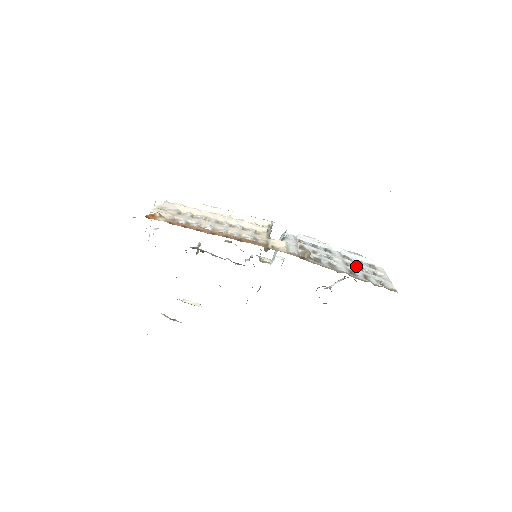
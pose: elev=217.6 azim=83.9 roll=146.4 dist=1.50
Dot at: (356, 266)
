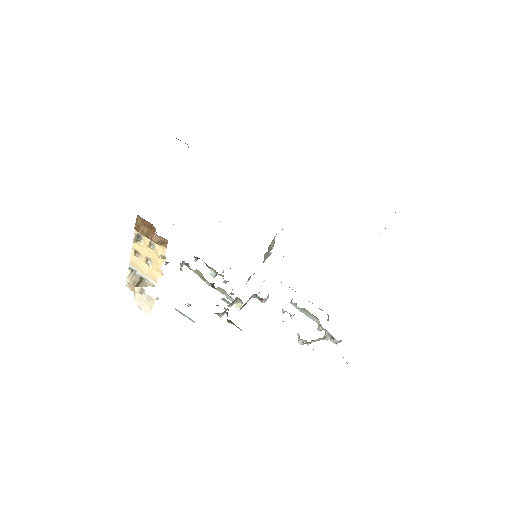
Dot at: occluded
